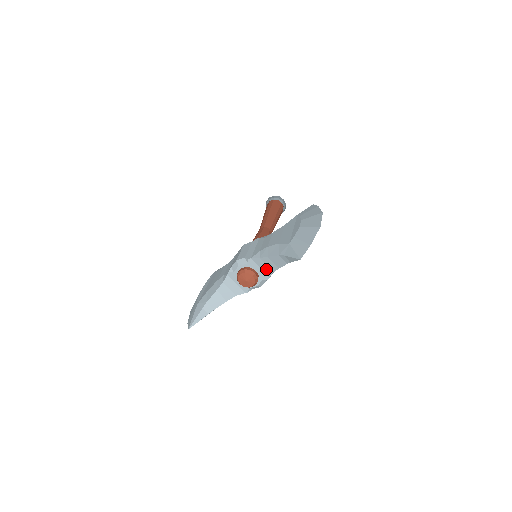
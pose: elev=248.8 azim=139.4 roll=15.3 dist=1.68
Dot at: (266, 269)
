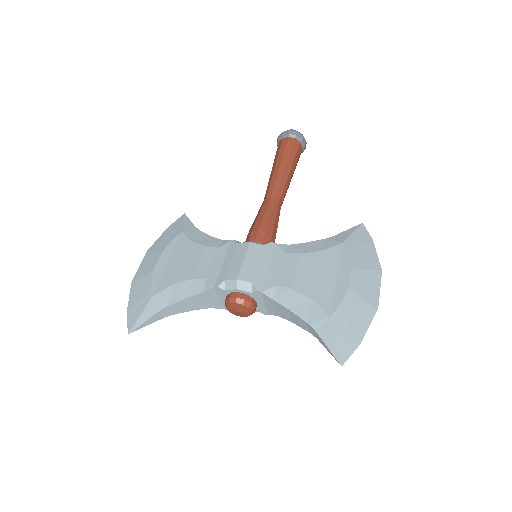
Dot at: (272, 309)
